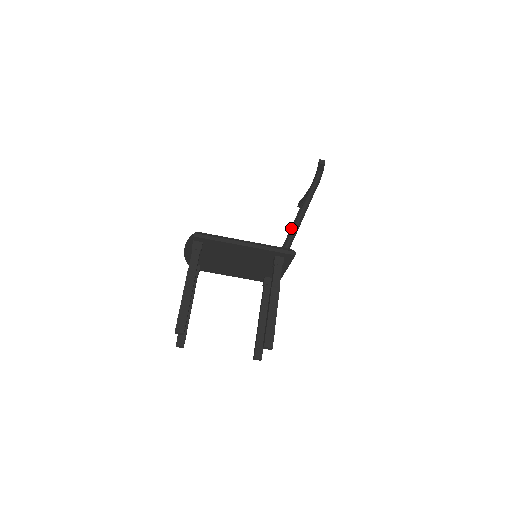
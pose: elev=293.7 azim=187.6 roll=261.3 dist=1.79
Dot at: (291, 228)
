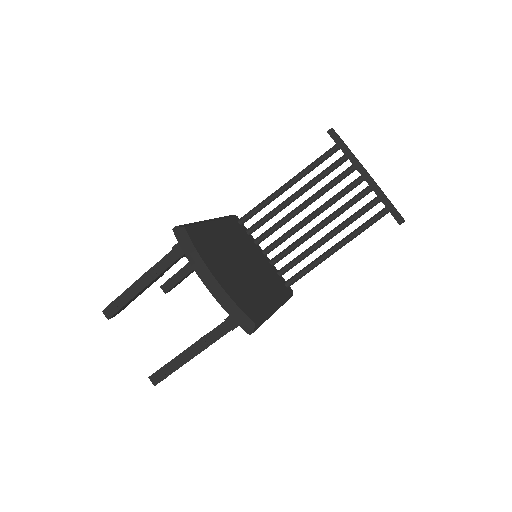
Dot at: (300, 179)
